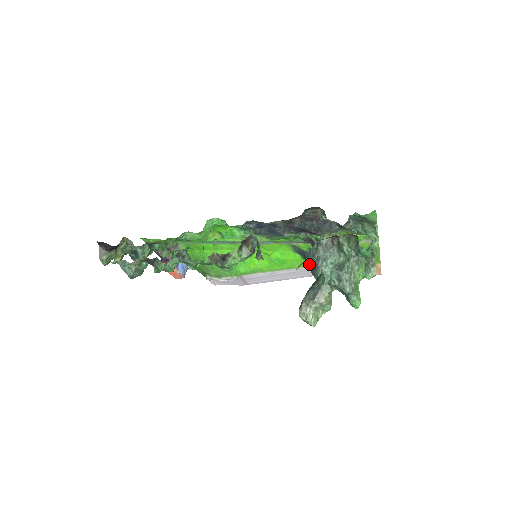
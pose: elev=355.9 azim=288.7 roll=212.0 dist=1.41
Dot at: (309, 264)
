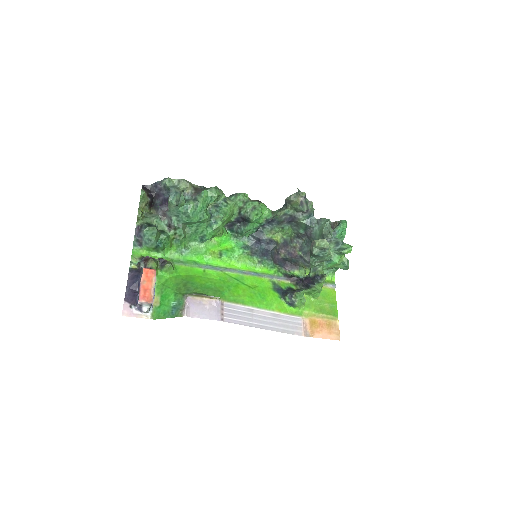
Dot at: (290, 291)
